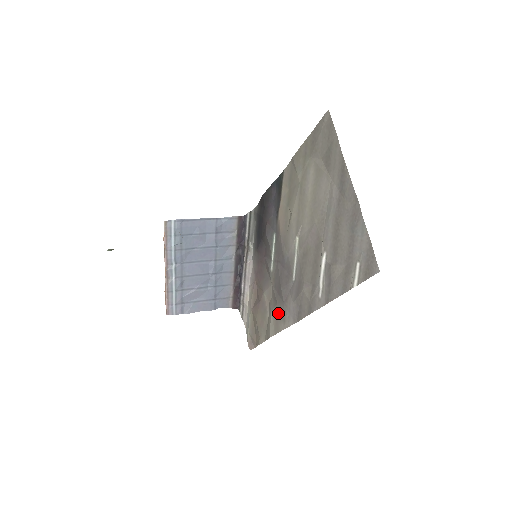
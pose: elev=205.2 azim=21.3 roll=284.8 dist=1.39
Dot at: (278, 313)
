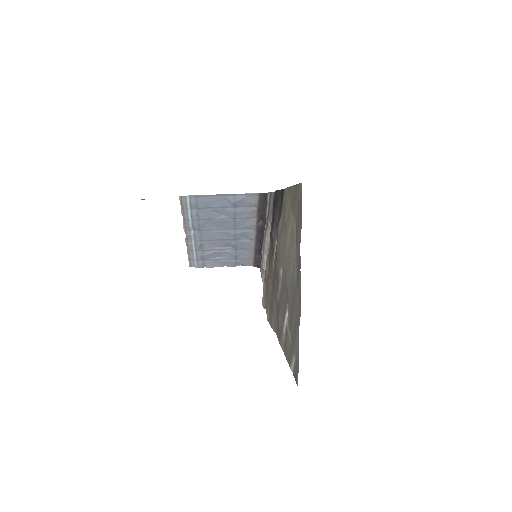
Dot at: (270, 310)
